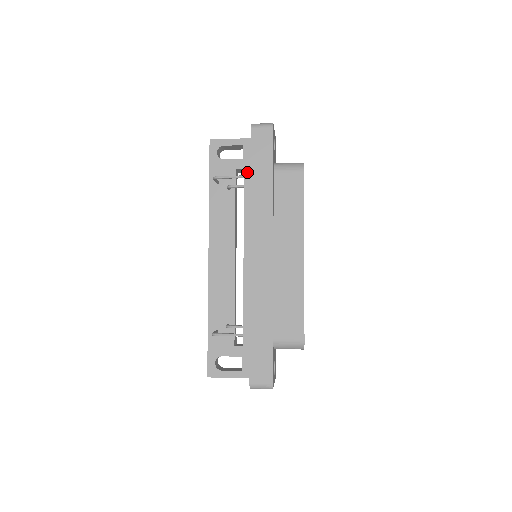
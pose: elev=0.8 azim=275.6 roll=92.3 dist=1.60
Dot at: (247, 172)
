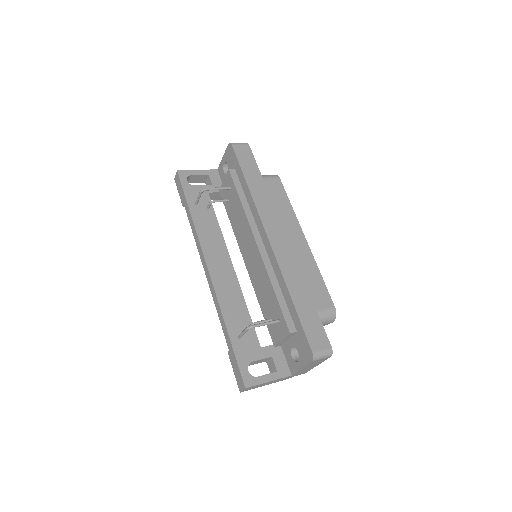
Dot at: (235, 180)
